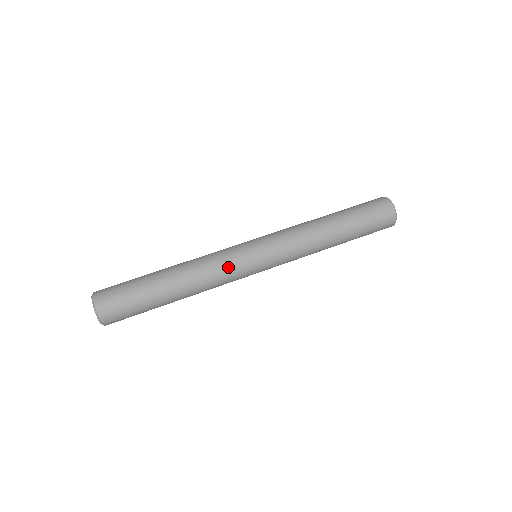
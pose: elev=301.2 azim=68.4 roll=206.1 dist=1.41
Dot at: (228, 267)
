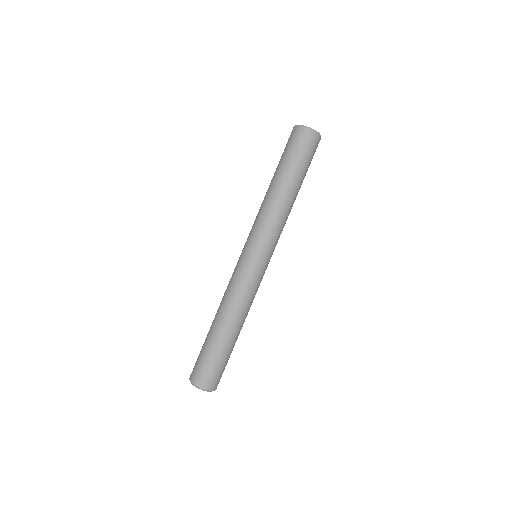
Dot at: (242, 283)
